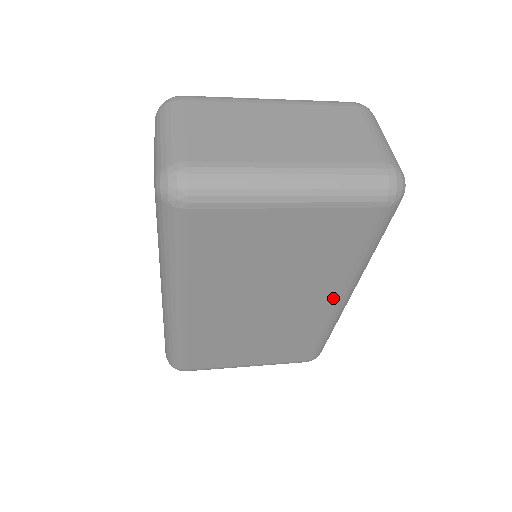
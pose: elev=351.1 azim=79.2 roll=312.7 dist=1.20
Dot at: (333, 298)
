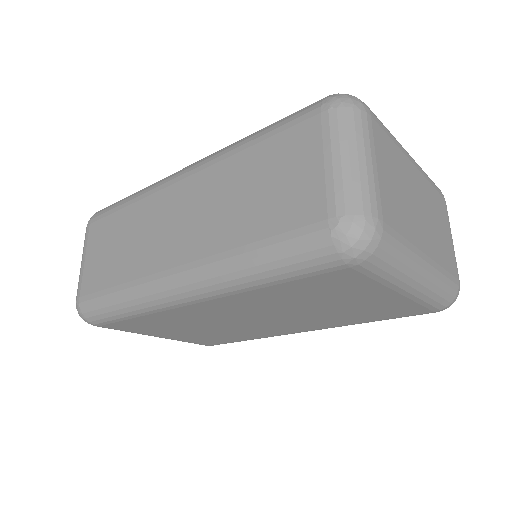
Dot at: (304, 330)
